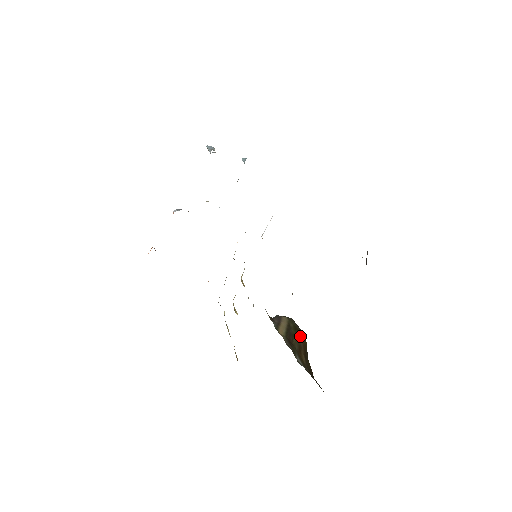
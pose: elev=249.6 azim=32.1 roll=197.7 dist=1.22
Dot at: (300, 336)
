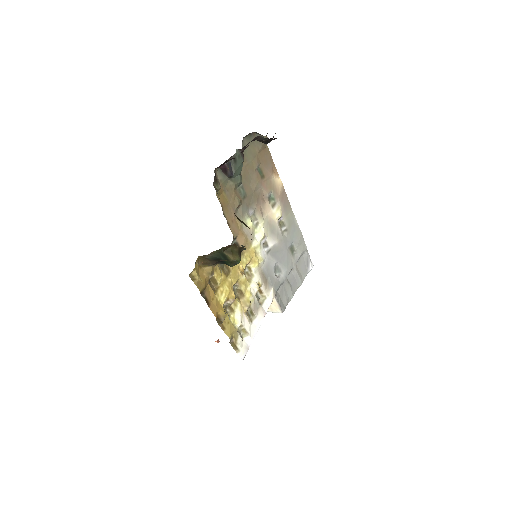
Dot at: occluded
